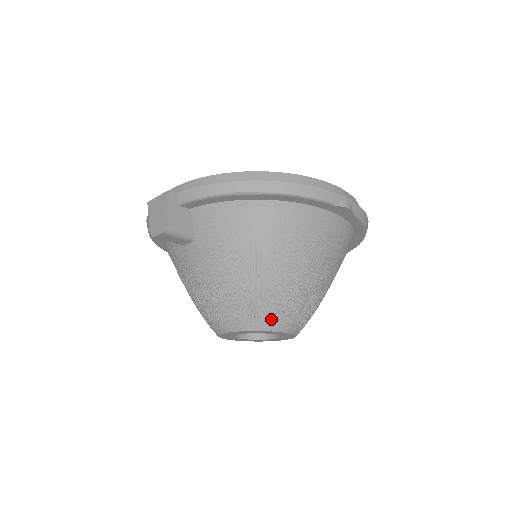
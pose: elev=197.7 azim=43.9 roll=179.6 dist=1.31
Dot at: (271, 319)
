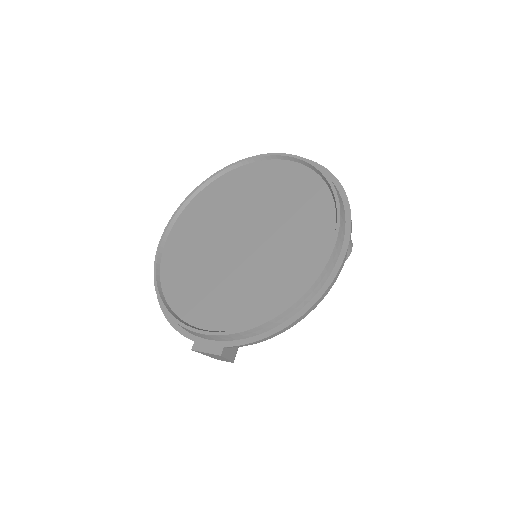
Dot at: occluded
